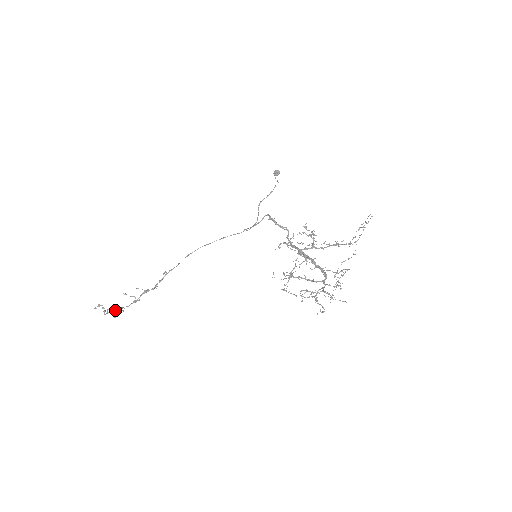
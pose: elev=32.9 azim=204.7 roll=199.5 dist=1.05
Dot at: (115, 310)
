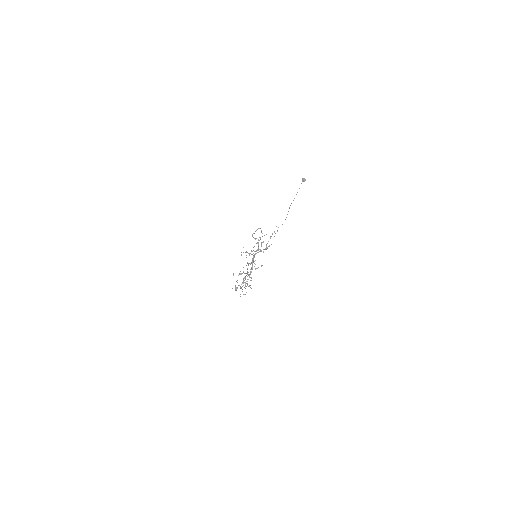
Dot at: occluded
